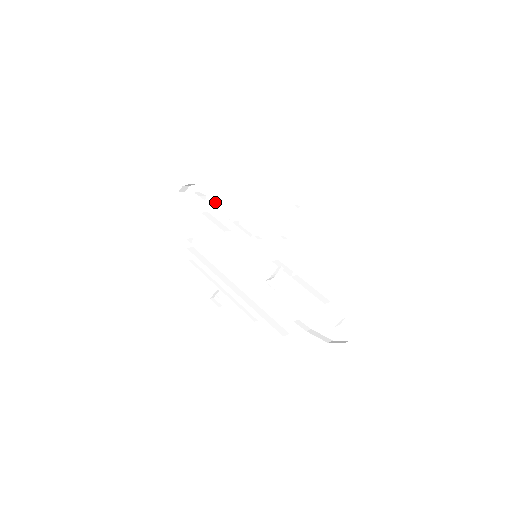
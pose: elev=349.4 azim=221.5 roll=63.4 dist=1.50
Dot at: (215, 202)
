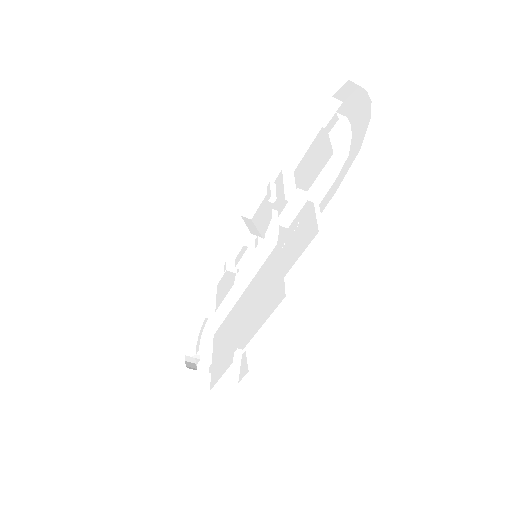
Dot at: (218, 302)
